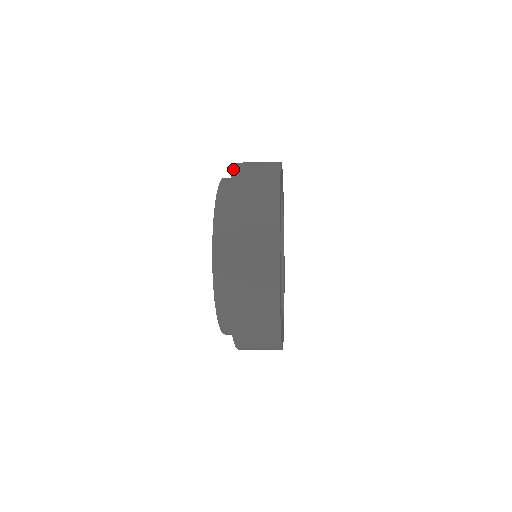
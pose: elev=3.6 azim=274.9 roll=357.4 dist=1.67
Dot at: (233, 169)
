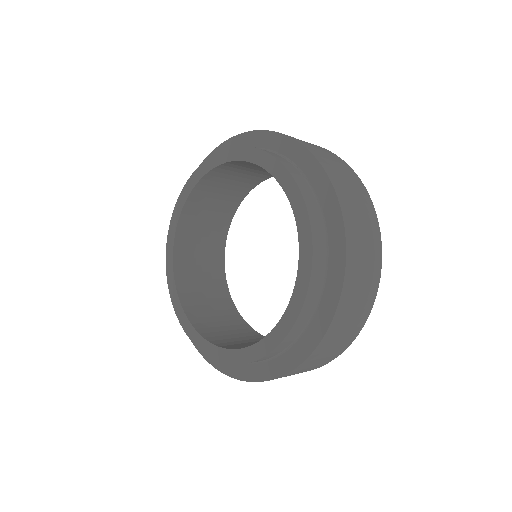
Dot at: (346, 239)
